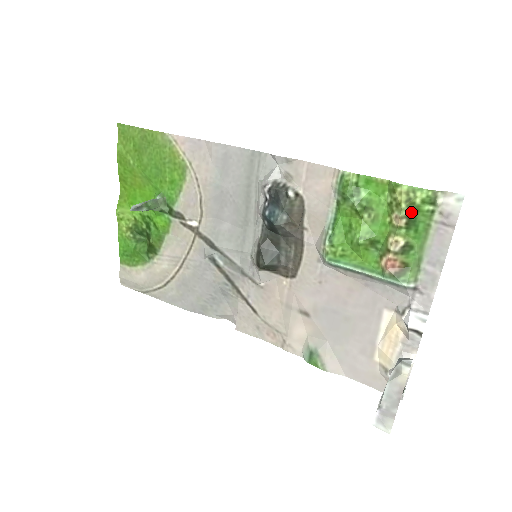
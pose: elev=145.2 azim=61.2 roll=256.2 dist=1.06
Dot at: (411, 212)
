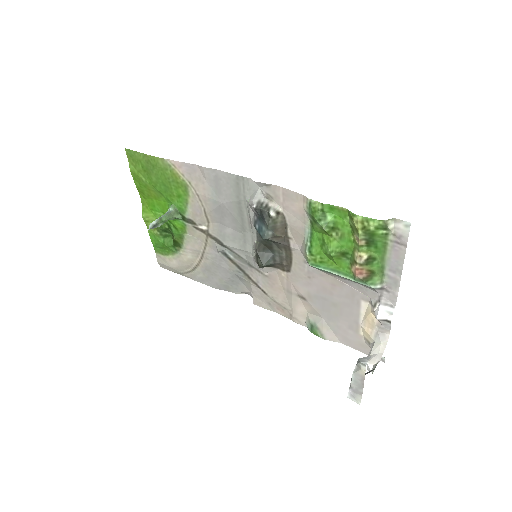
Dot at: (368, 236)
